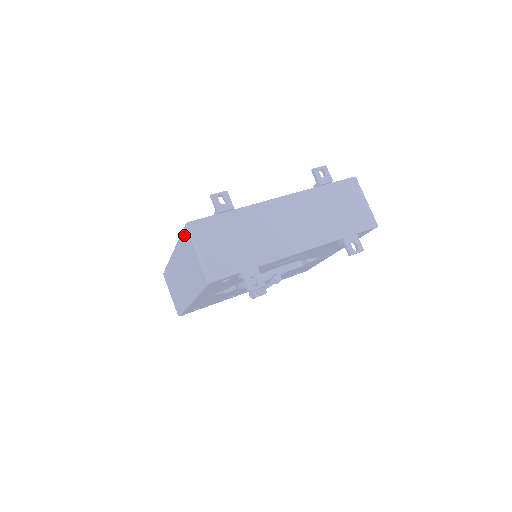
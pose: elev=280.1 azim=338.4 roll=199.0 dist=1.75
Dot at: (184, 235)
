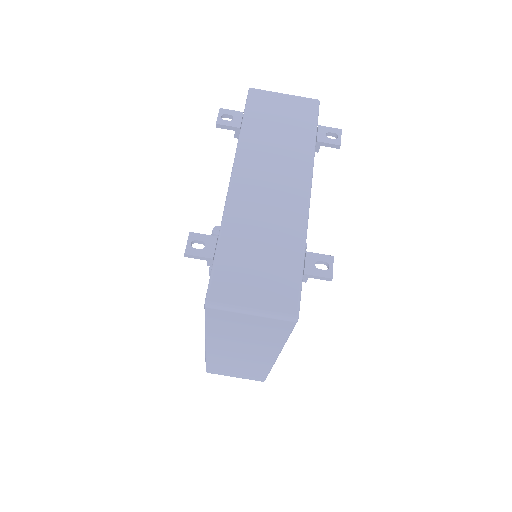
Dot at: (213, 318)
